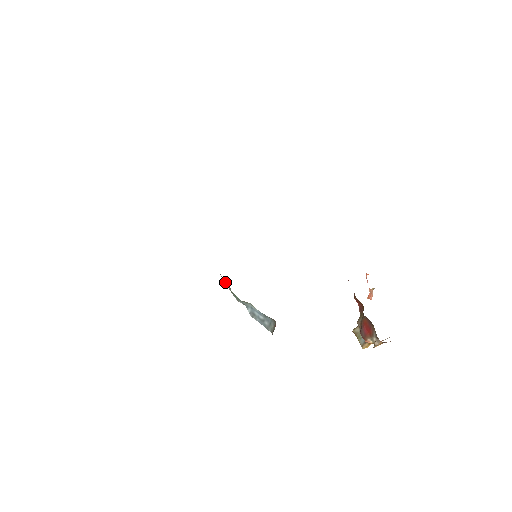
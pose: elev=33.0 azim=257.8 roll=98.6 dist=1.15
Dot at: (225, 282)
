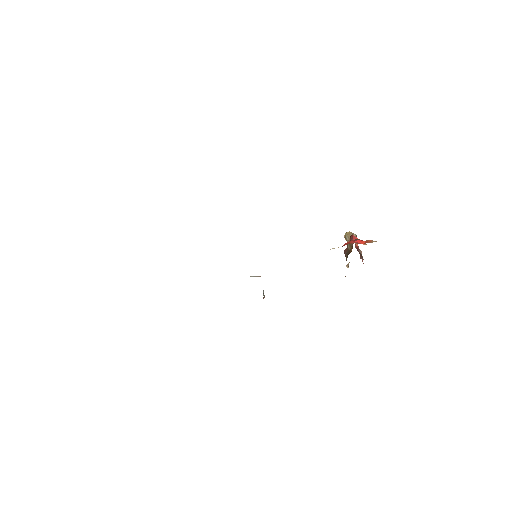
Dot at: occluded
